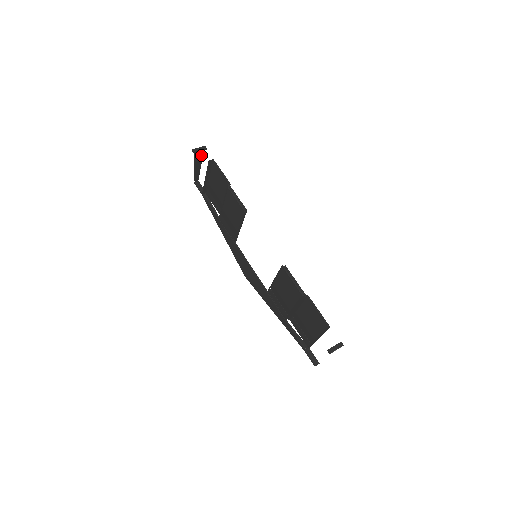
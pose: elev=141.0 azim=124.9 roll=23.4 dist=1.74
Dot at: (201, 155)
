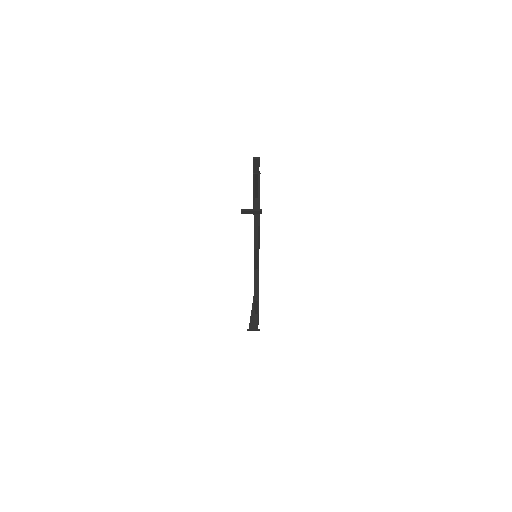
Dot at: occluded
